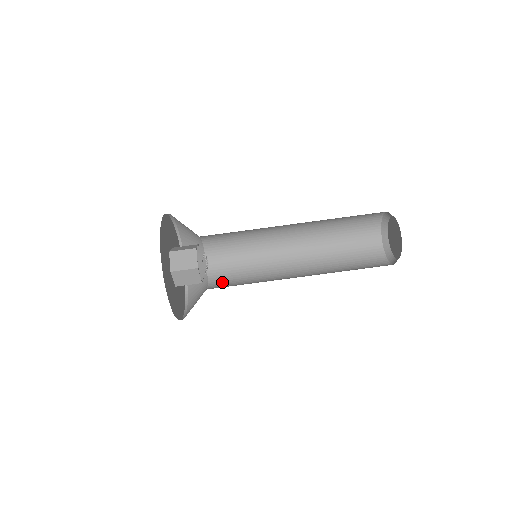
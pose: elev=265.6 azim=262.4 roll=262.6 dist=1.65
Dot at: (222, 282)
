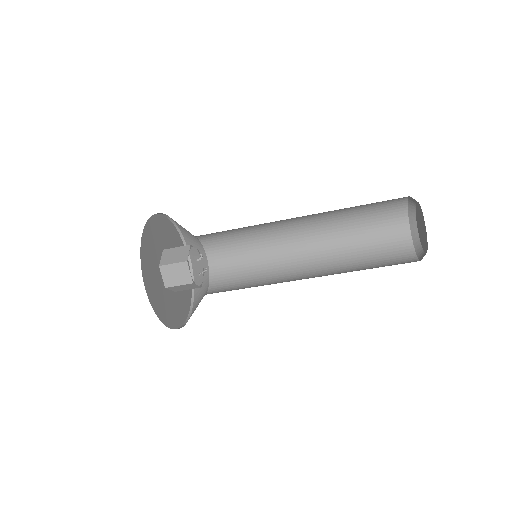
Dot at: (219, 246)
